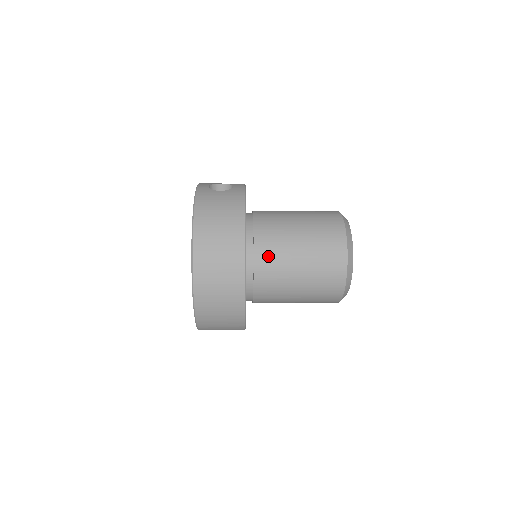
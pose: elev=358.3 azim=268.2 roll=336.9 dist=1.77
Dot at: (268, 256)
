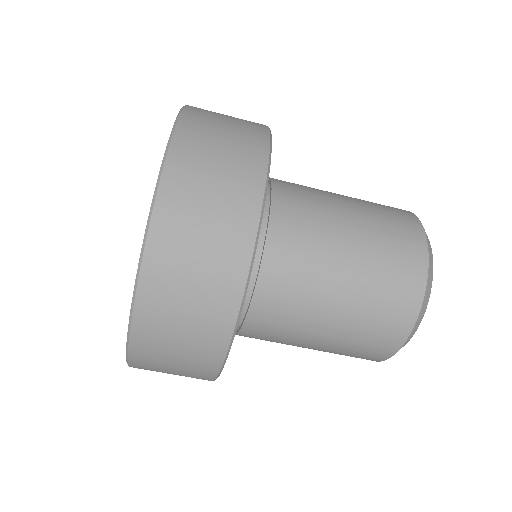
Dot at: occluded
